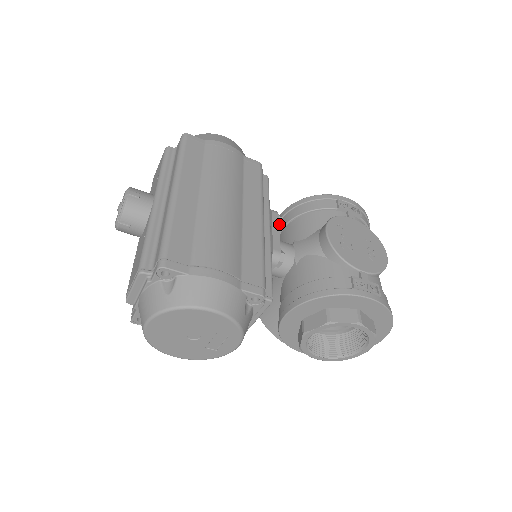
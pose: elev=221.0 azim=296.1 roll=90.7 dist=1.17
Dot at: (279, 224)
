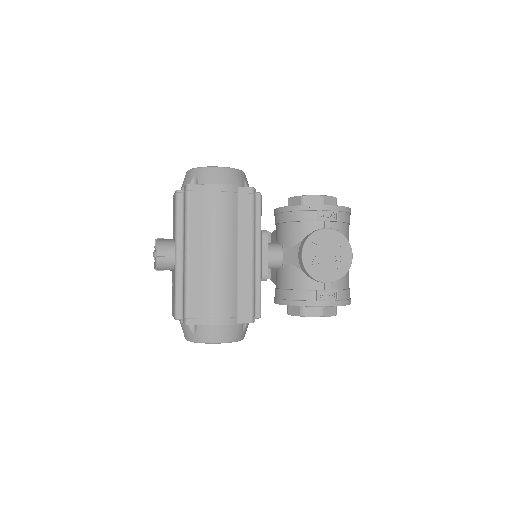
Dot at: (269, 242)
